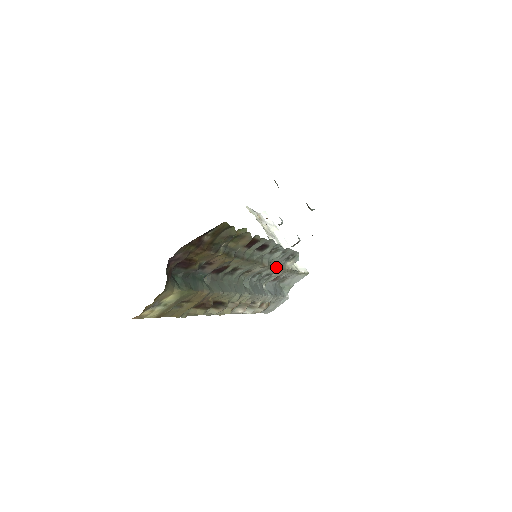
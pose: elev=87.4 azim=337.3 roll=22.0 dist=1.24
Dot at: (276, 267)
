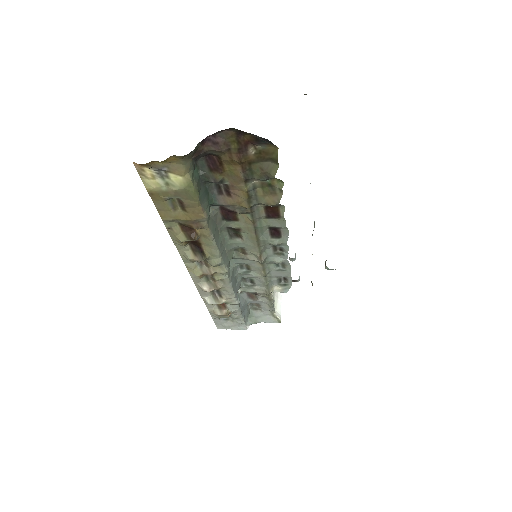
Dot at: (265, 277)
